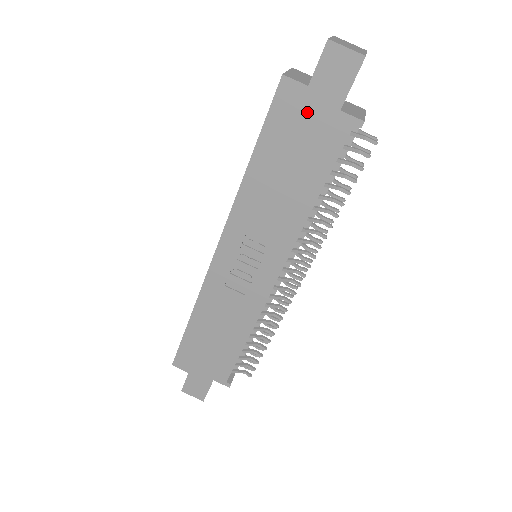
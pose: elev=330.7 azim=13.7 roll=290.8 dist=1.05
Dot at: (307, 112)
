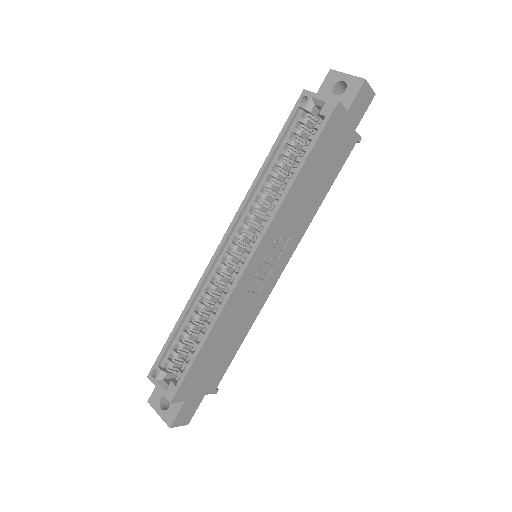
Dot at: (341, 131)
